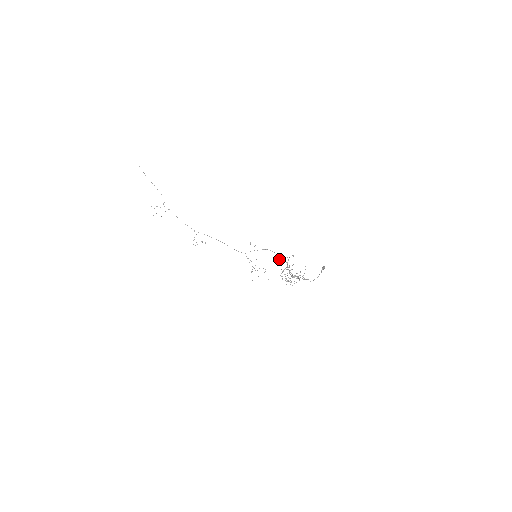
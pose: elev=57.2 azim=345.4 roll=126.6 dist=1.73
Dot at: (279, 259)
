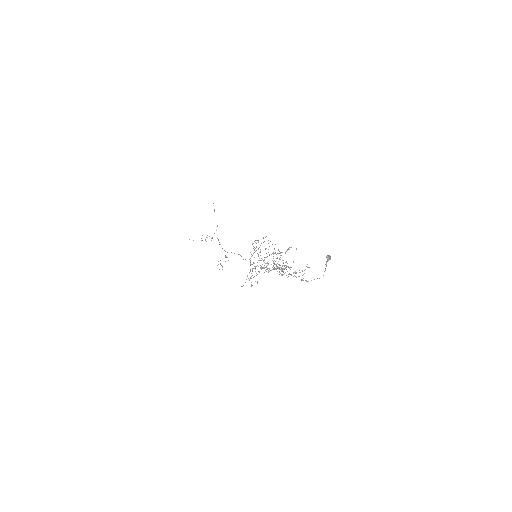
Dot at: (269, 246)
